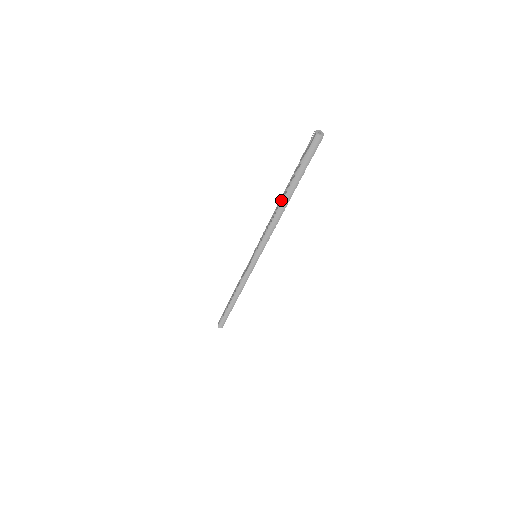
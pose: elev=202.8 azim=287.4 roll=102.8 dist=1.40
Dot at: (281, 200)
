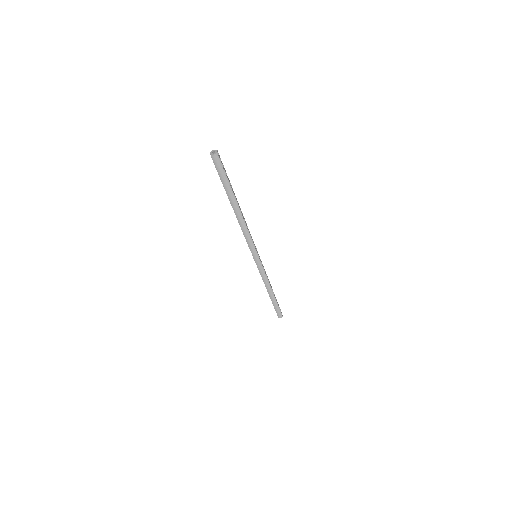
Dot at: (234, 210)
